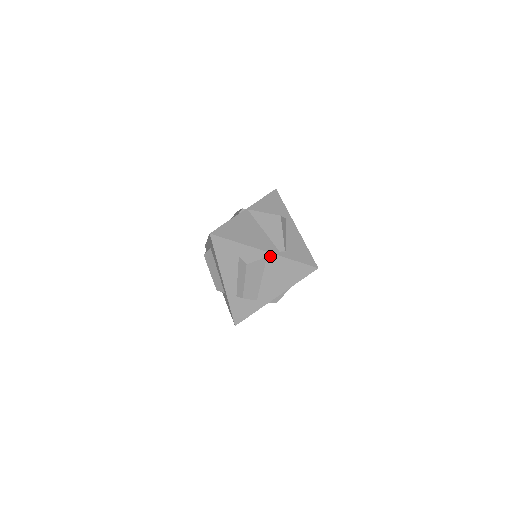
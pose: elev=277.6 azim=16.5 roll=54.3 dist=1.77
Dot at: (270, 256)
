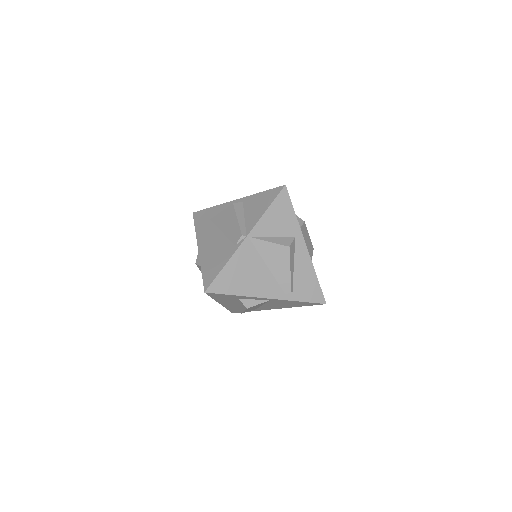
Dot at: (274, 300)
